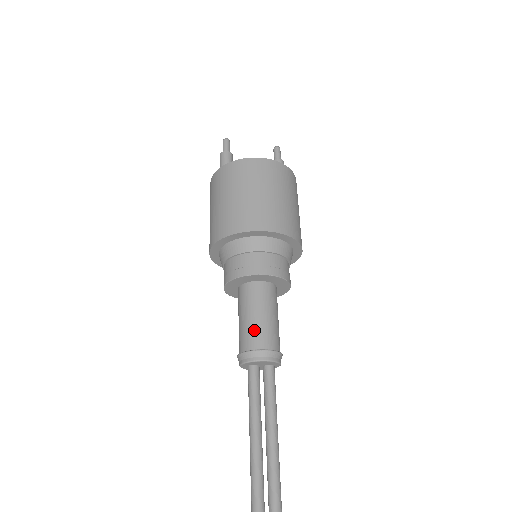
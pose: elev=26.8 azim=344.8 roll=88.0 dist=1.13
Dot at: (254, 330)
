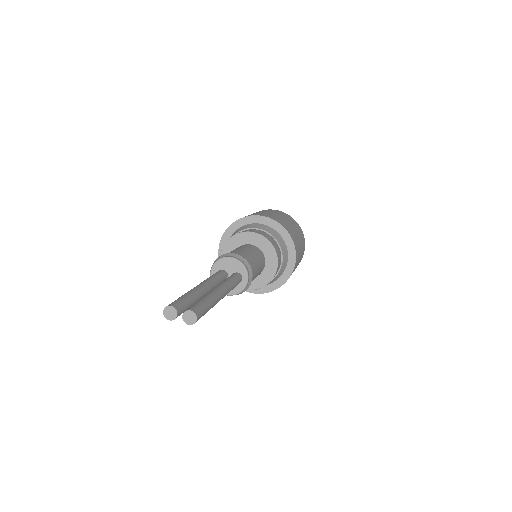
Dot at: (230, 252)
